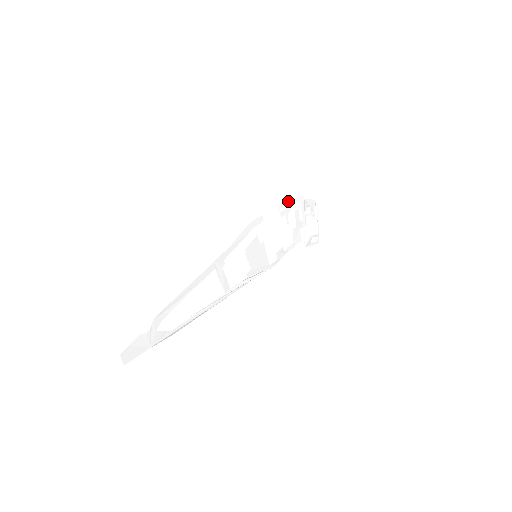
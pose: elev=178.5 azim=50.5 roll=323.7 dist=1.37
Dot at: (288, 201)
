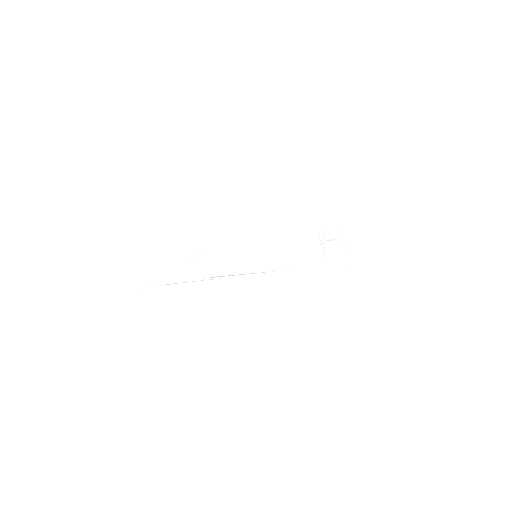
Dot at: (298, 223)
